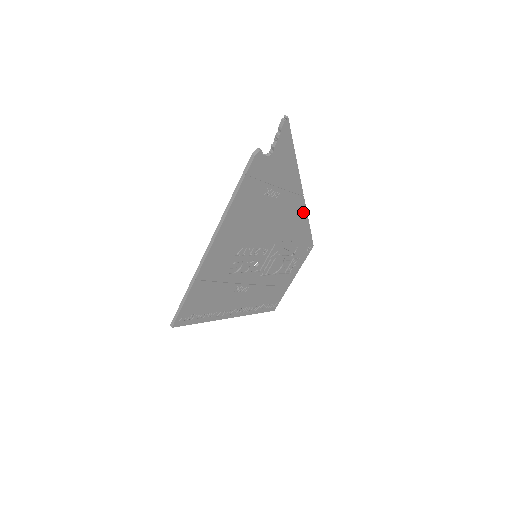
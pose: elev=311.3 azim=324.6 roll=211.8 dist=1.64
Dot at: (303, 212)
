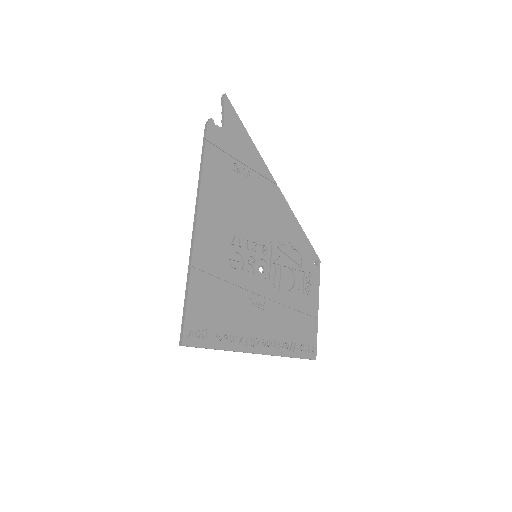
Dot at: (286, 208)
